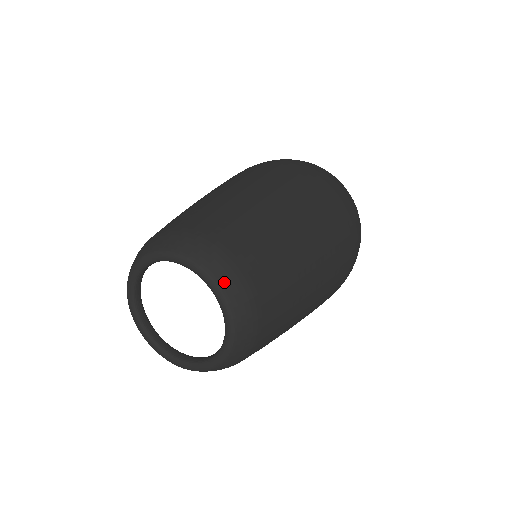
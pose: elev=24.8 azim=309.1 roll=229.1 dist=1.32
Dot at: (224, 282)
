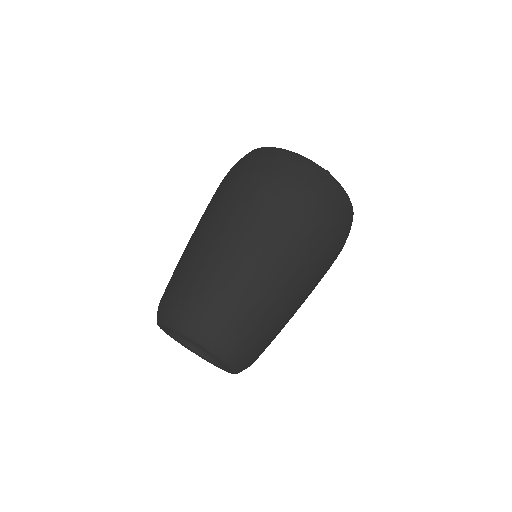
Dot at: (204, 342)
